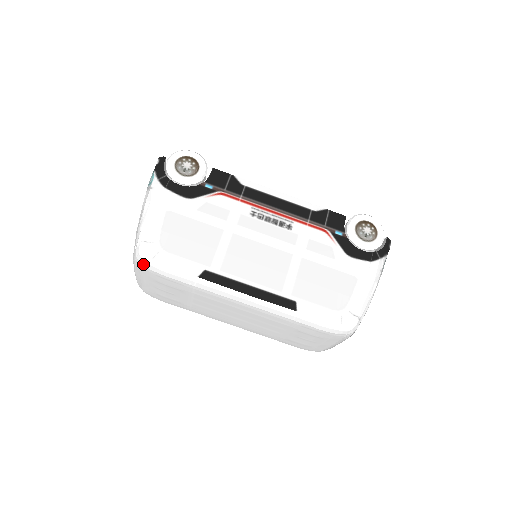
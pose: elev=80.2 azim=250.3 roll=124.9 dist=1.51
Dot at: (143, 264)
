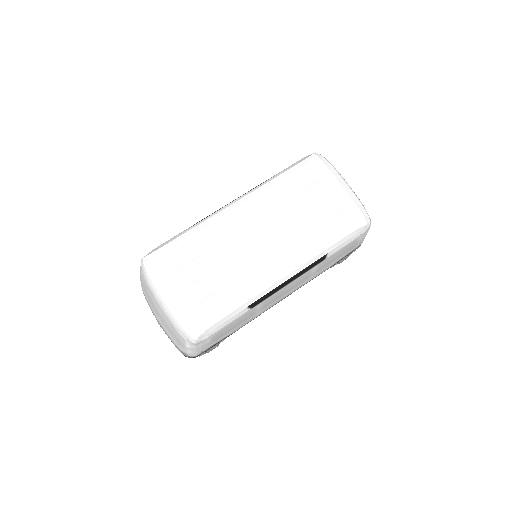
Dot at: (150, 258)
